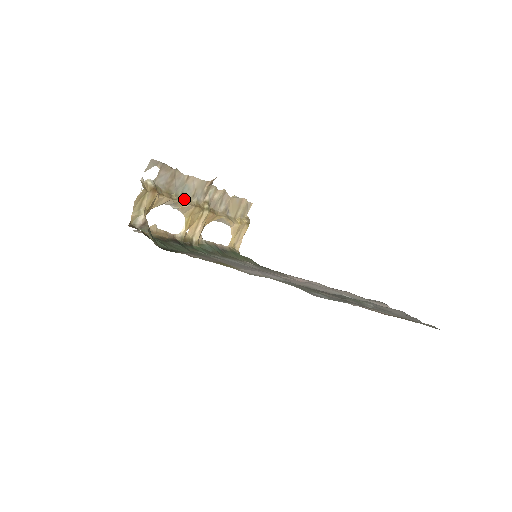
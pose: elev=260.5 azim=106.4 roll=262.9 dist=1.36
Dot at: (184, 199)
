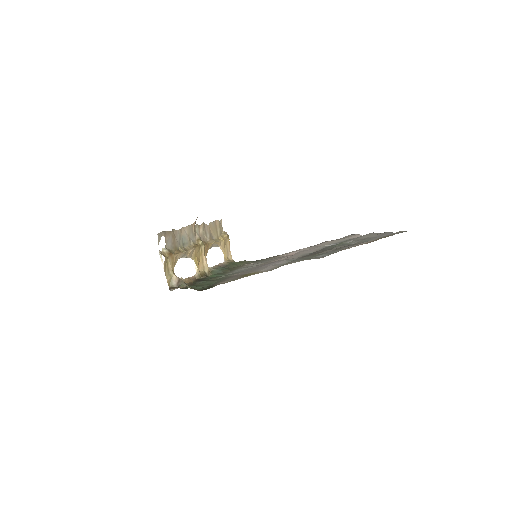
Dot at: (186, 247)
